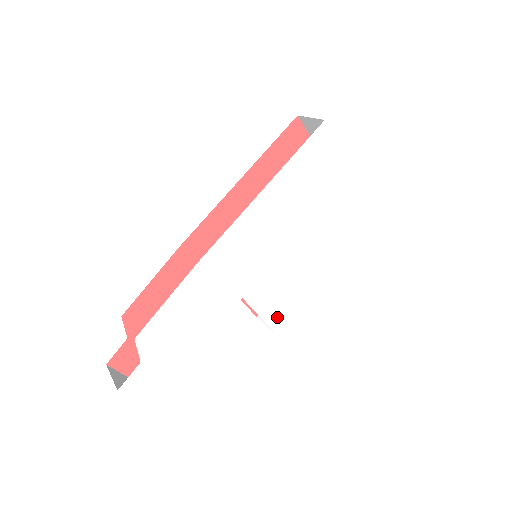
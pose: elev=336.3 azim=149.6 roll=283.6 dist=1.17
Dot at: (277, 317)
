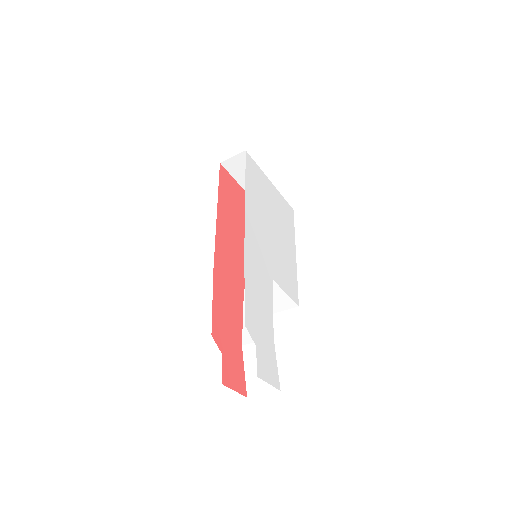
Dot at: (292, 292)
